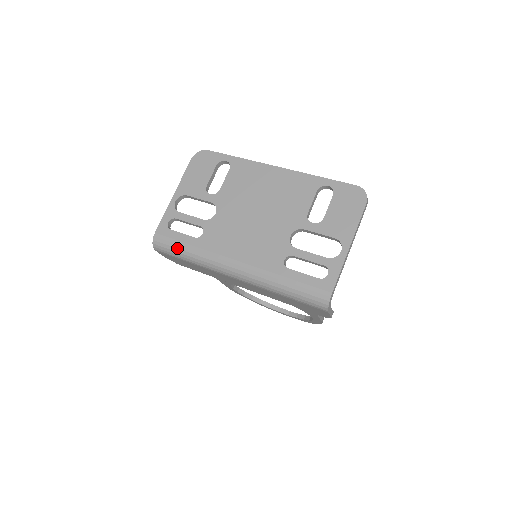
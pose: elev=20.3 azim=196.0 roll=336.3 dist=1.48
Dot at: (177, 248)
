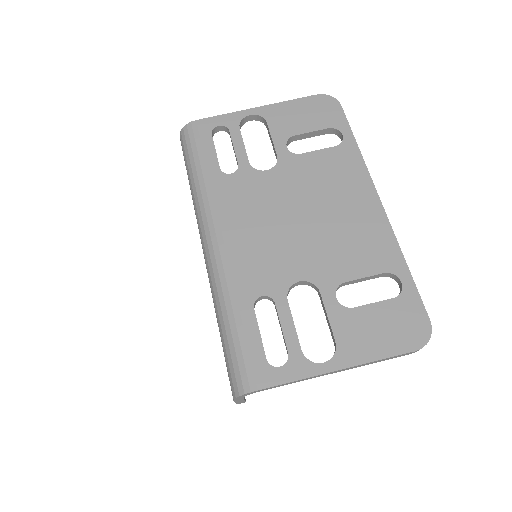
Dot at: (194, 158)
